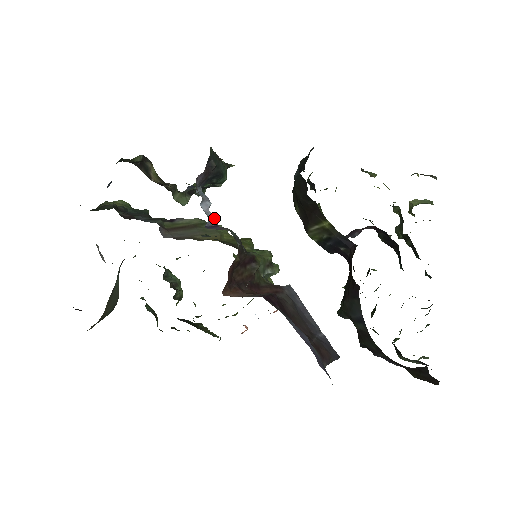
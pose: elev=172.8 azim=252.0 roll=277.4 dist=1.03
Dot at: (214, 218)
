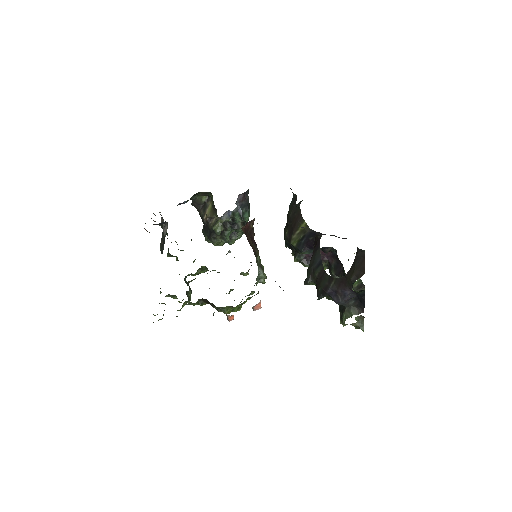
Dot at: (241, 216)
